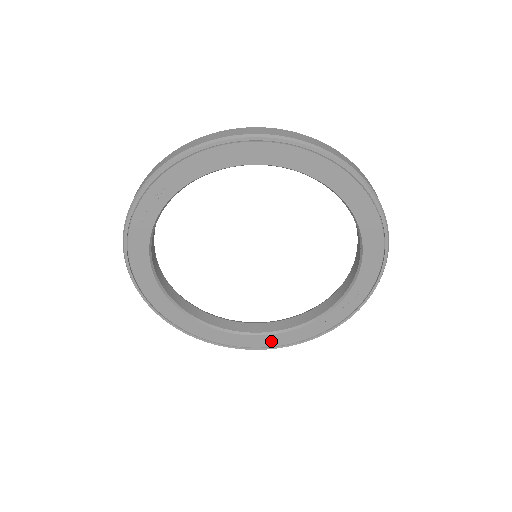
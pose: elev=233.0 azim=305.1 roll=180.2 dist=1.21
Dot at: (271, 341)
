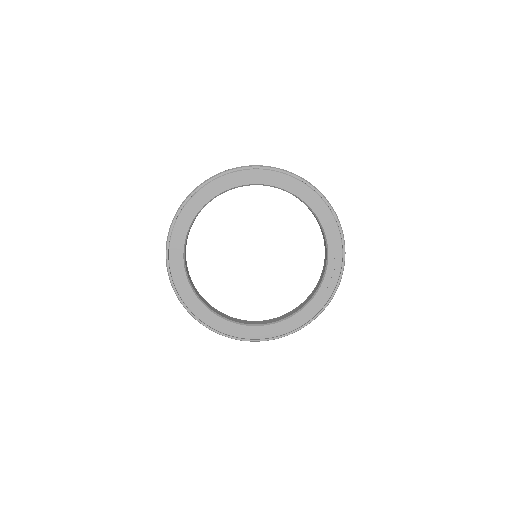
Dot at: (295, 322)
